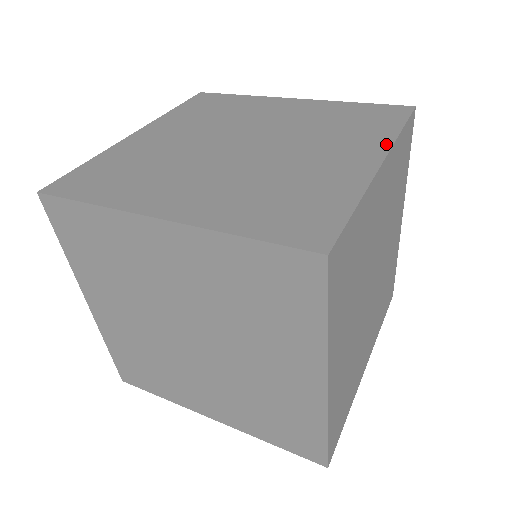
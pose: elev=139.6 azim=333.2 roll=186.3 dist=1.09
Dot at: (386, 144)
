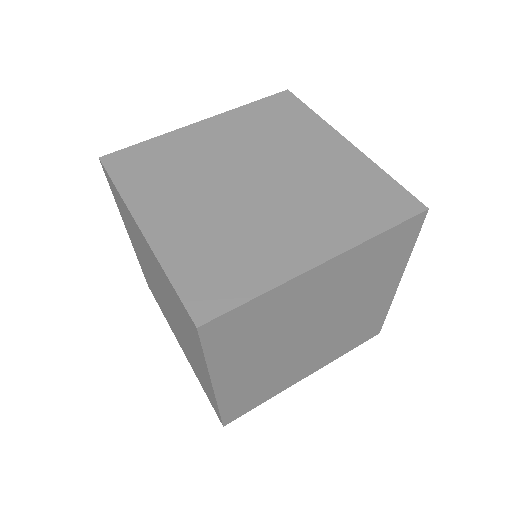
Dot at: (349, 243)
